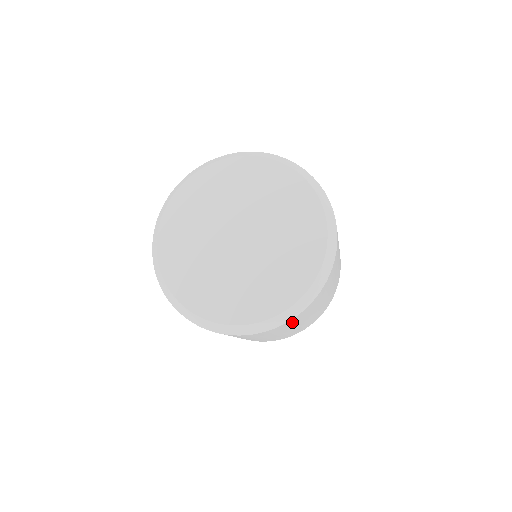
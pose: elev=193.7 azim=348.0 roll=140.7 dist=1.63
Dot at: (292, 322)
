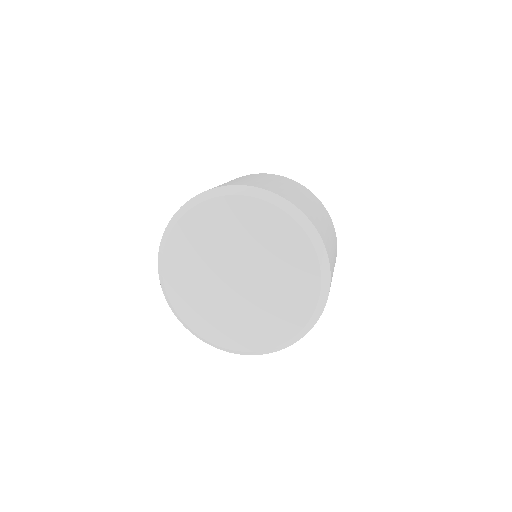
Dot at: occluded
